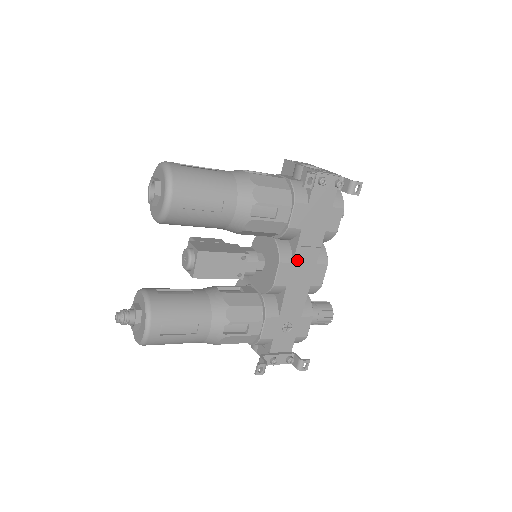
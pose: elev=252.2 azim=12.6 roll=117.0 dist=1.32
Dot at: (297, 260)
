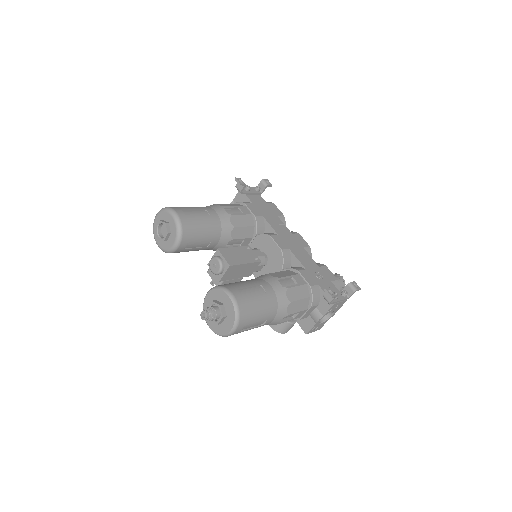
Dot at: (279, 233)
